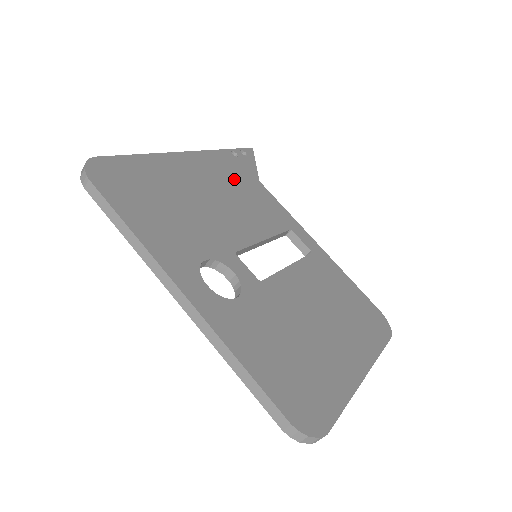
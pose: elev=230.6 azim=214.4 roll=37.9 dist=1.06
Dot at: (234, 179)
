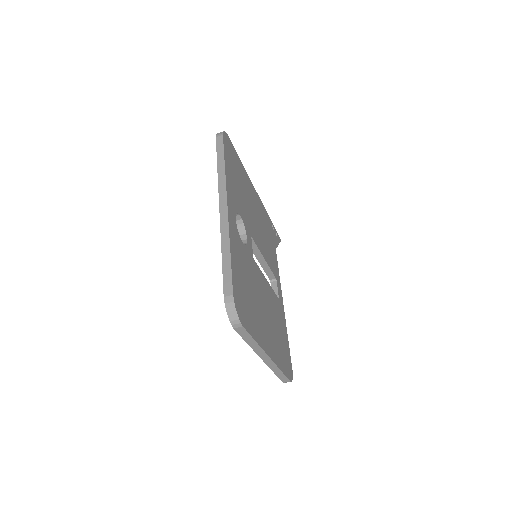
Dot at: (267, 229)
